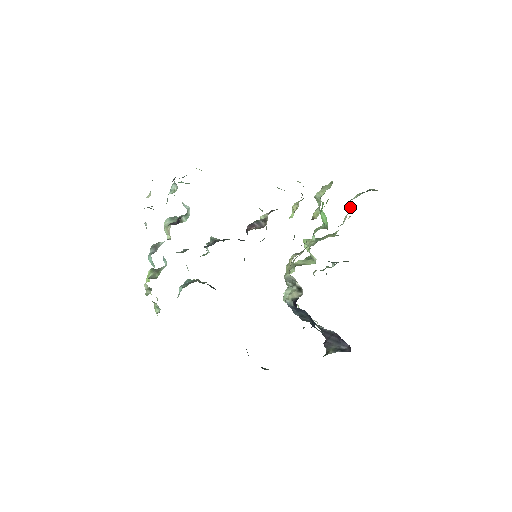
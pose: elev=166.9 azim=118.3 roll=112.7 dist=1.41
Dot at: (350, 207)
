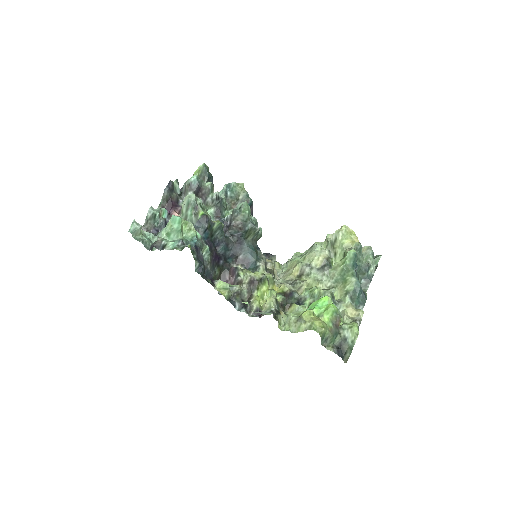
Dot at: (351, 321)
